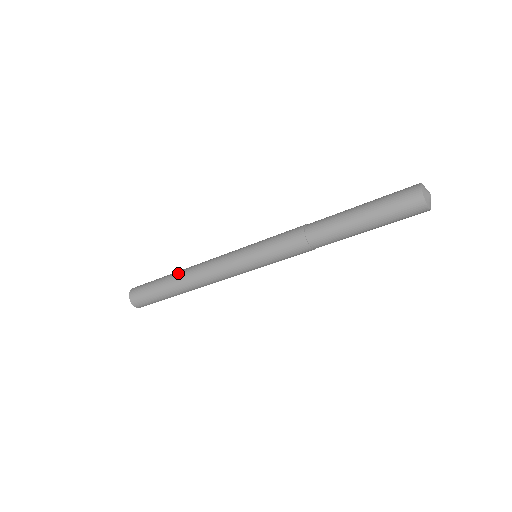
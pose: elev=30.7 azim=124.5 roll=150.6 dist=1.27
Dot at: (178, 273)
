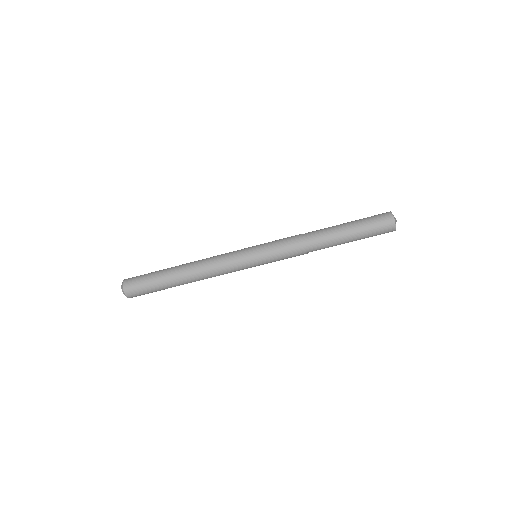
Dot at: (181, 265)
